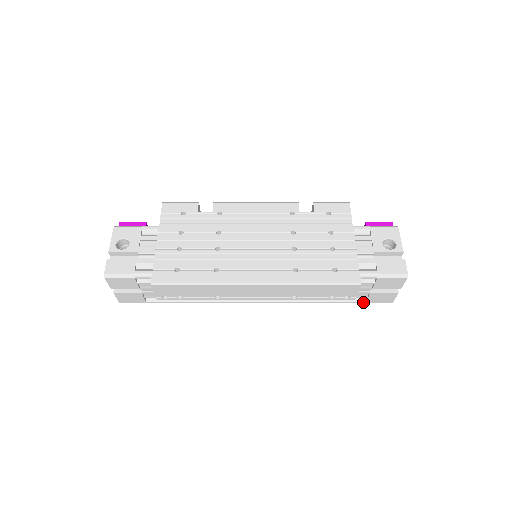
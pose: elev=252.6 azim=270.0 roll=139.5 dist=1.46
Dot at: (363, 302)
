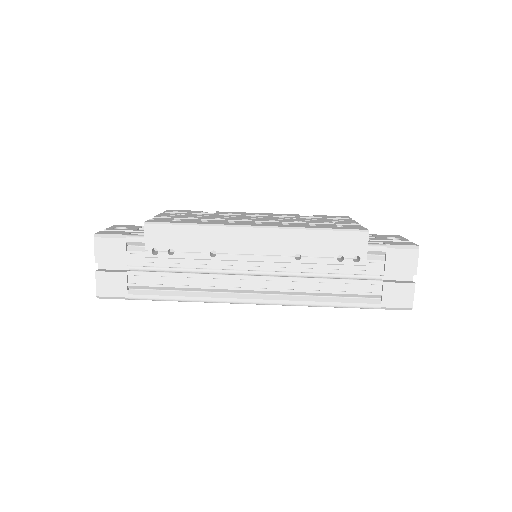
Dot at: (378, 305)
